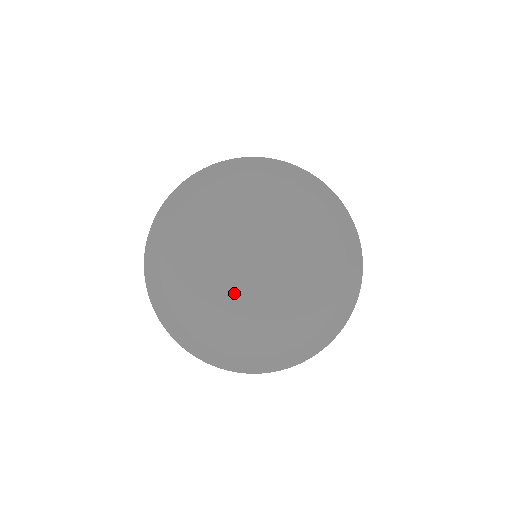
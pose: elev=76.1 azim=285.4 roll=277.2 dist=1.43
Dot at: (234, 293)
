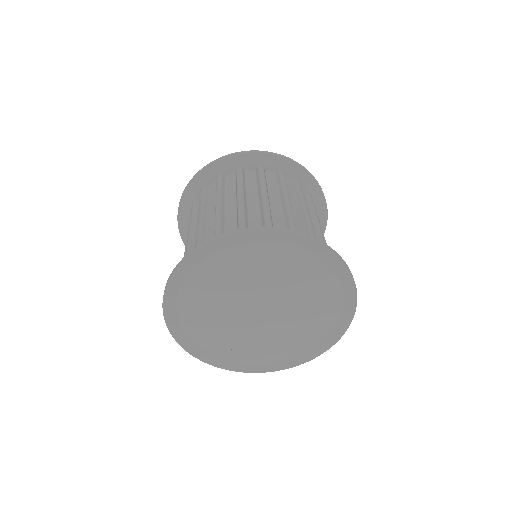
Dot at: (243, 324)
